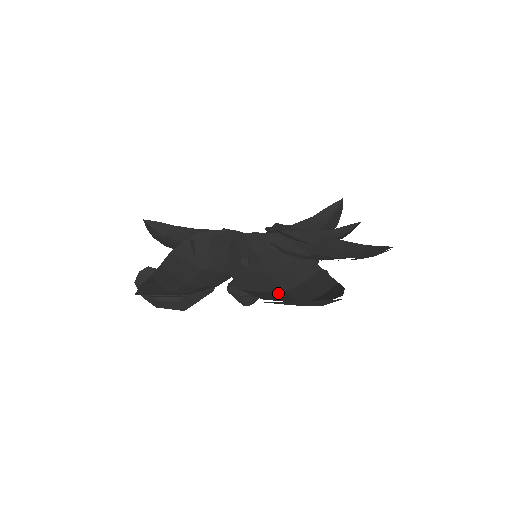
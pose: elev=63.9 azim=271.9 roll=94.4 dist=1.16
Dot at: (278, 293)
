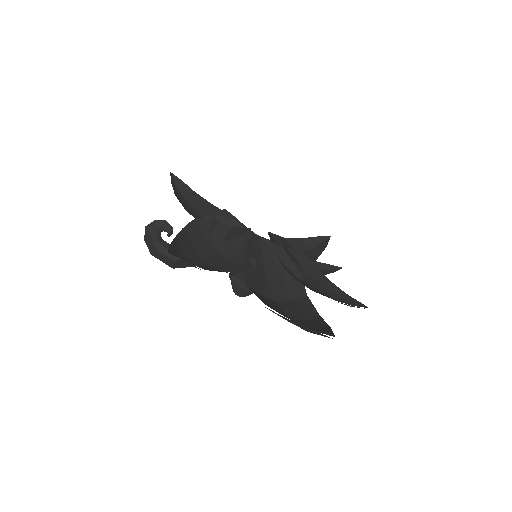
Dot at: (271, 301)
